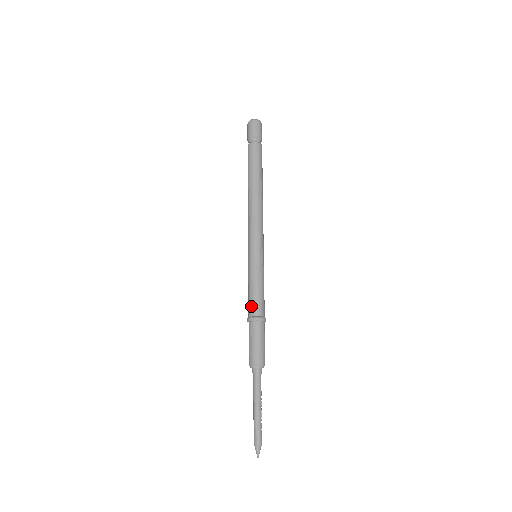
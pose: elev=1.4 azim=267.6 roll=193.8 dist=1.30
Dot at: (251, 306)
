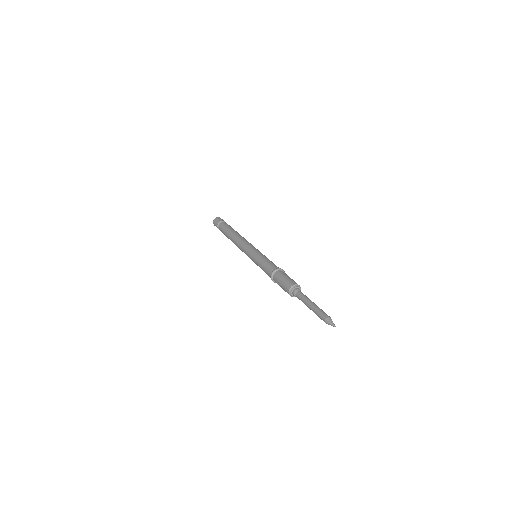
Dot at: (273, 265)
